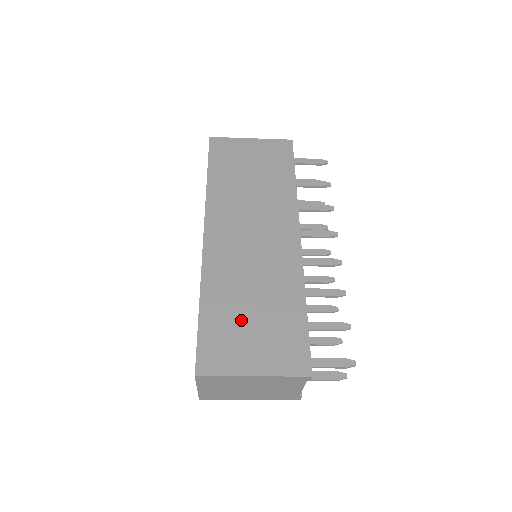
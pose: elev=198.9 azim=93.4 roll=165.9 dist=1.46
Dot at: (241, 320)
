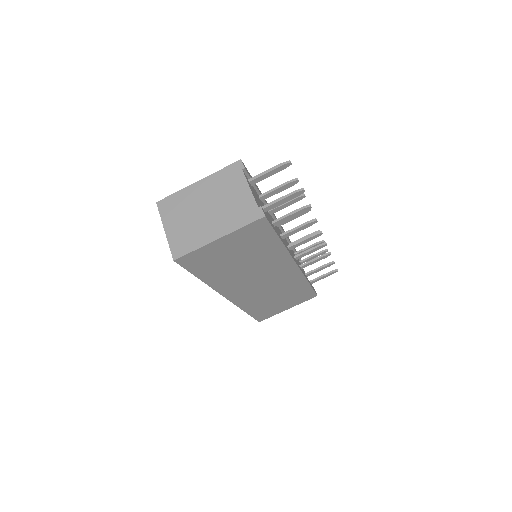
Dot at: occluded
